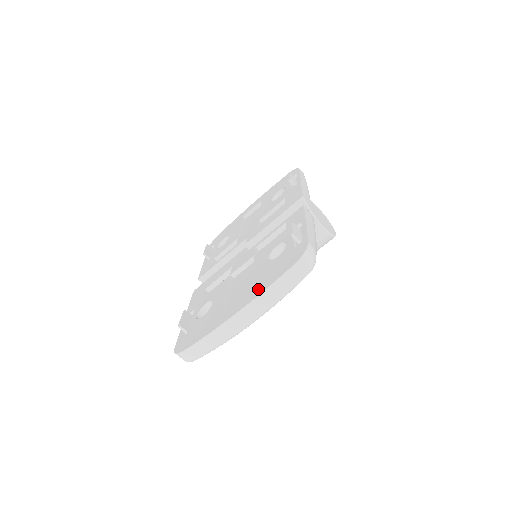
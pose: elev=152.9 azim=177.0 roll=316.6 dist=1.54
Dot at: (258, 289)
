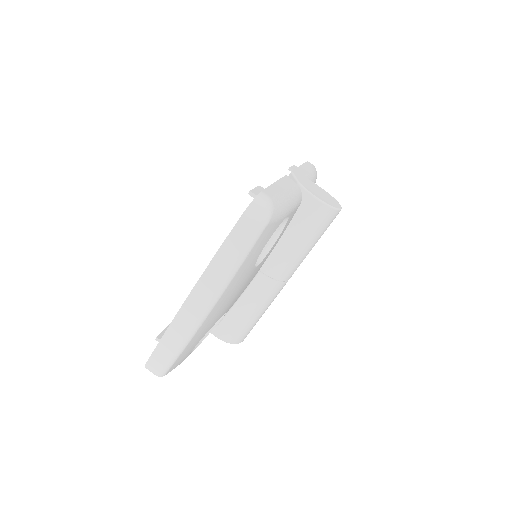
Dot at: occluded
